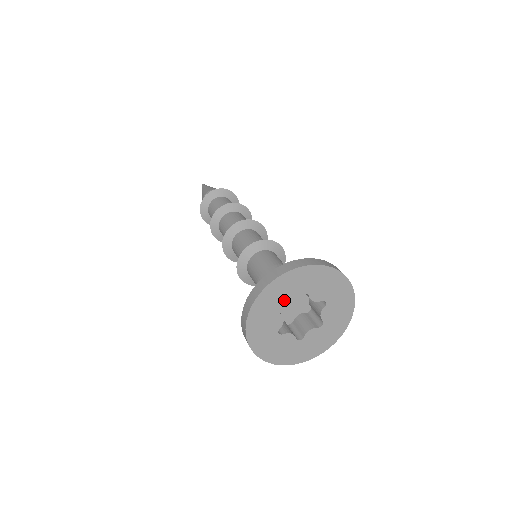
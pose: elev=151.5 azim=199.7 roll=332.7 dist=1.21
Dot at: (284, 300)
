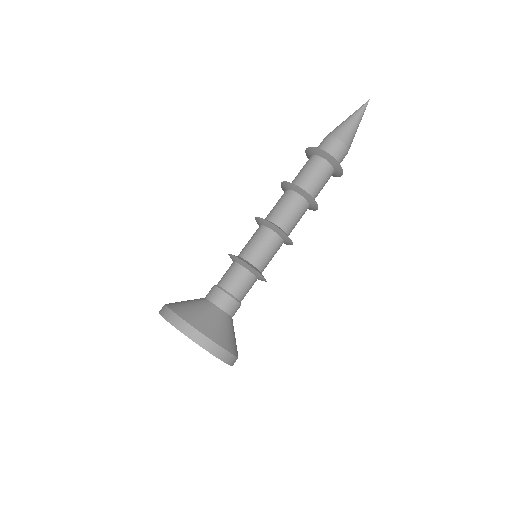
Dot at: occluded
